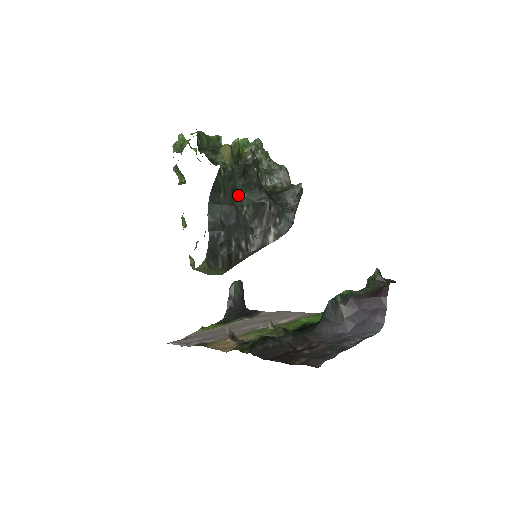
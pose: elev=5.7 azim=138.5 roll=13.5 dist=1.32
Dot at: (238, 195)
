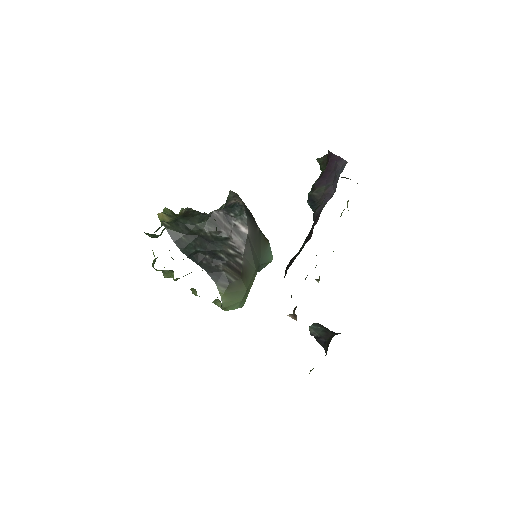
Dot at: (194, 229)
